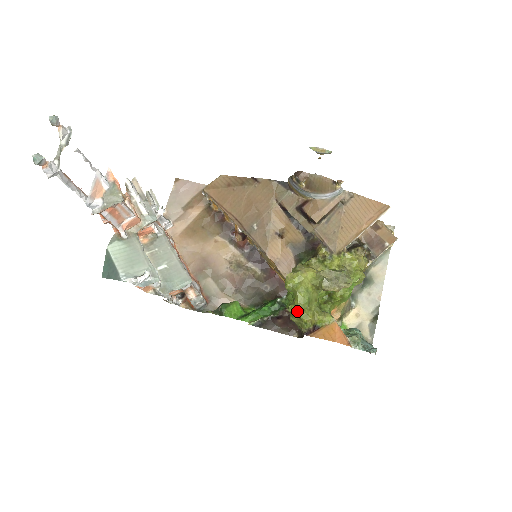
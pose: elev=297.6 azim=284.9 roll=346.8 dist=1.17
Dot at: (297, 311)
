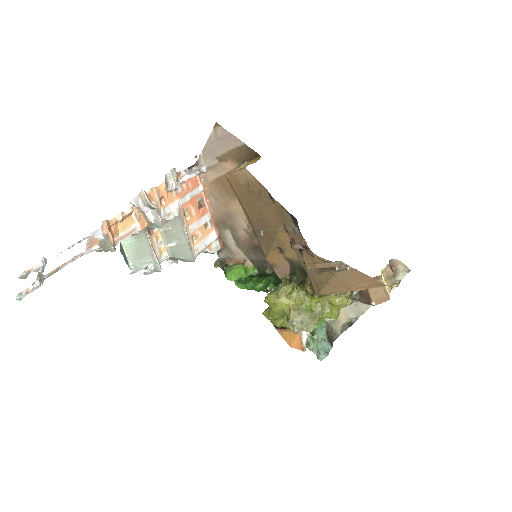
Dot at: (268, 319)
